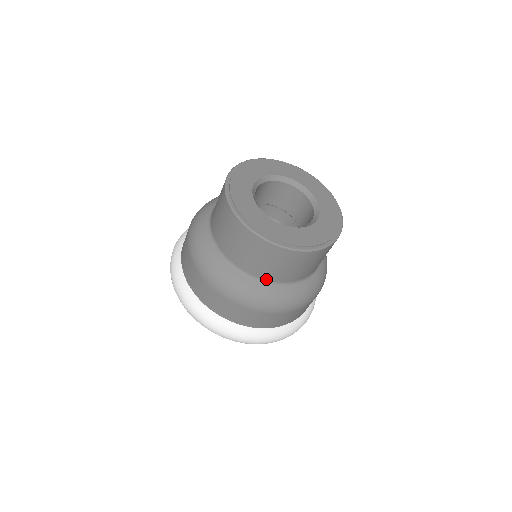
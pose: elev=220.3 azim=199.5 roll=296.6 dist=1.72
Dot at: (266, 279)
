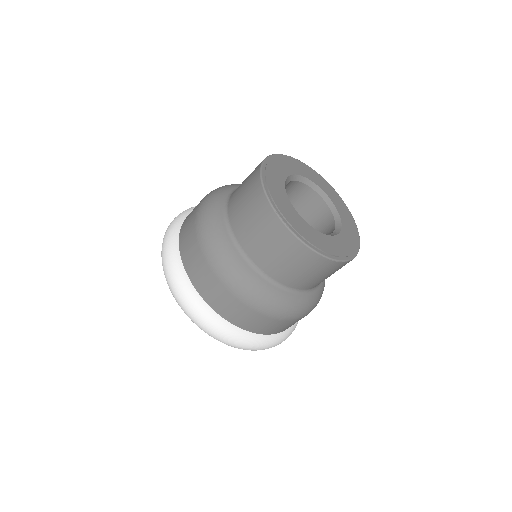
Dot at: (295, 288)
